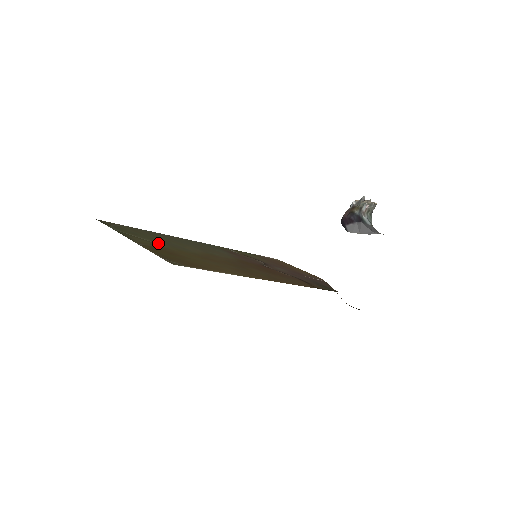
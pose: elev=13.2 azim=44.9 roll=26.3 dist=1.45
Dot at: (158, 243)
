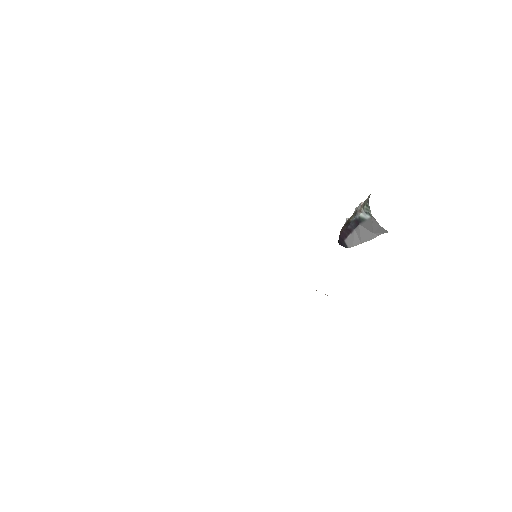
Dot at: occluded
